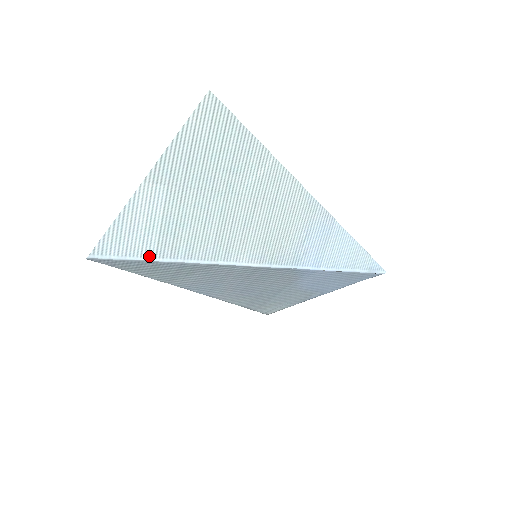
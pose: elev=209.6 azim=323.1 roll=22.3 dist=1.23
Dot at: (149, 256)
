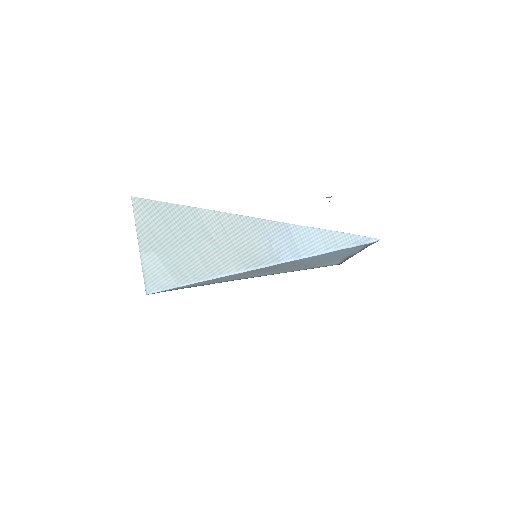
Dot at: (175, 285)
